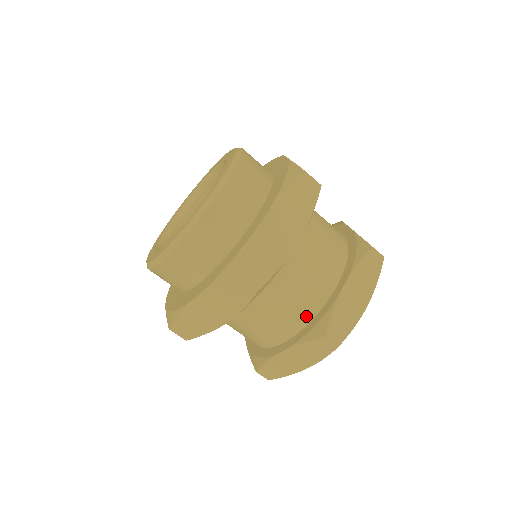
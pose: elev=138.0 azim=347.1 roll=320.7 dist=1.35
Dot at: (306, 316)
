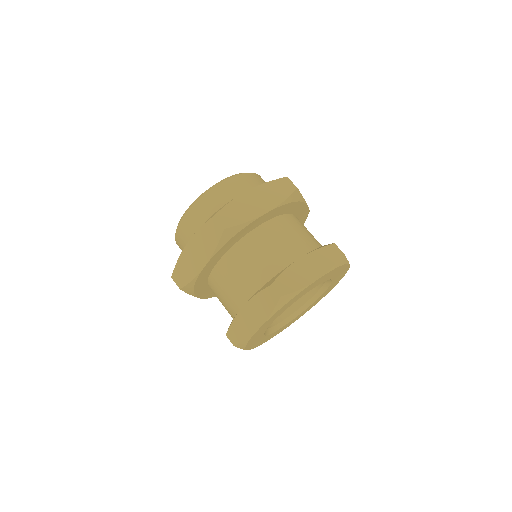
Dot at: (266, 278)
